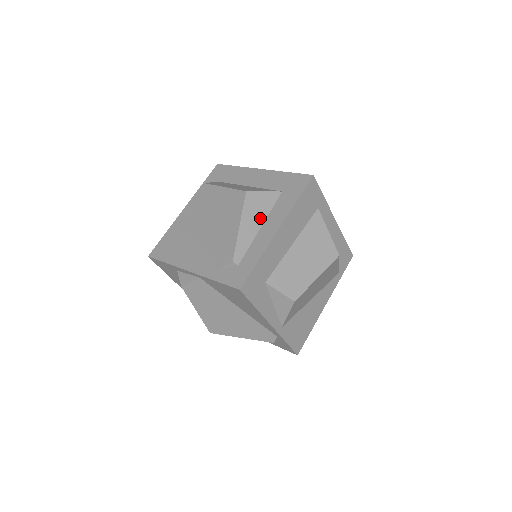
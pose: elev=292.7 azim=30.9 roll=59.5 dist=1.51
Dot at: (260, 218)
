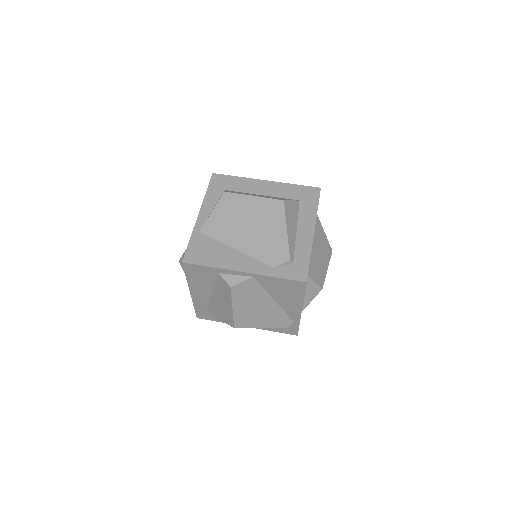
Dot at: (294, 223)
